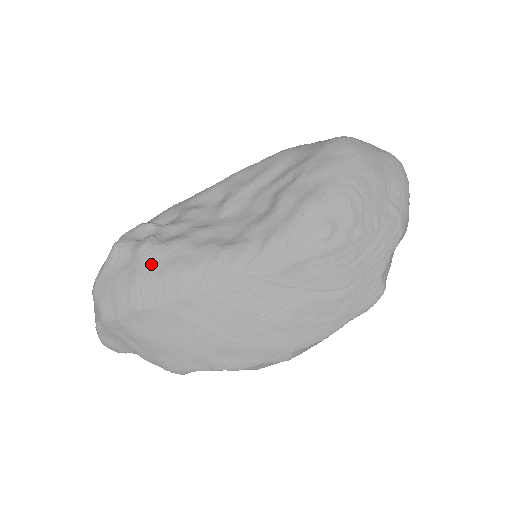
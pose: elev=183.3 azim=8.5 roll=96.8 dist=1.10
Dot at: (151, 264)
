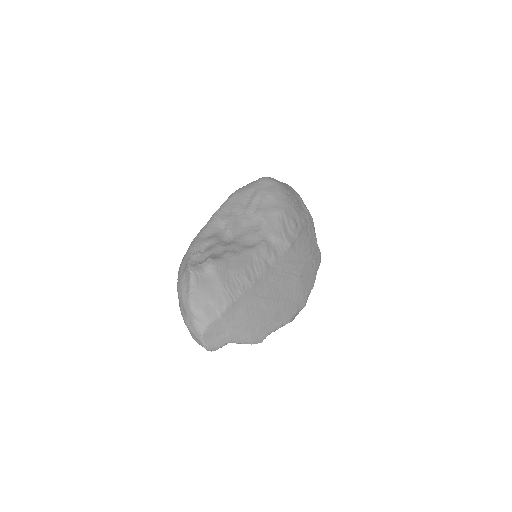
Dot at: (224, 271)
